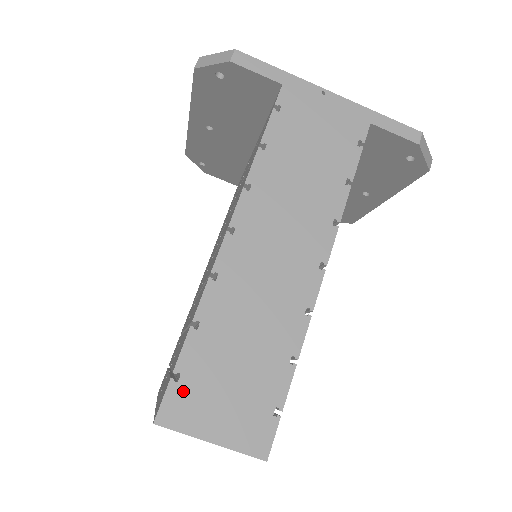
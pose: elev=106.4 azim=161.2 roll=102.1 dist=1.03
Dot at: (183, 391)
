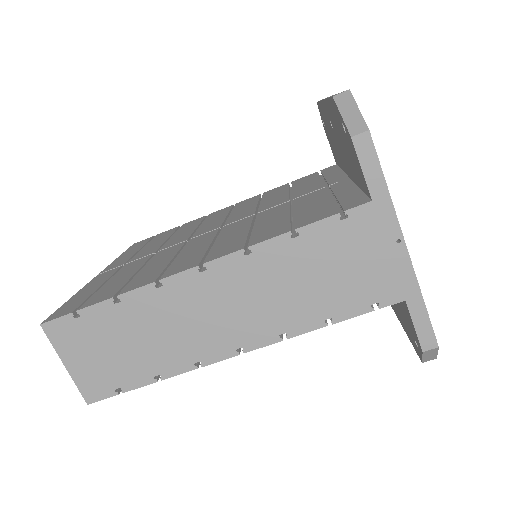
Dot at: (73, 326)
